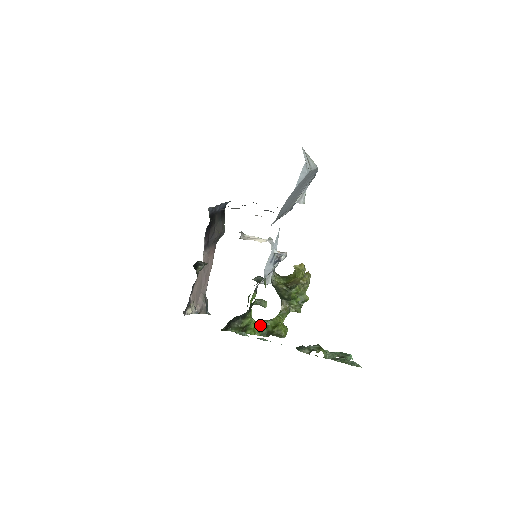
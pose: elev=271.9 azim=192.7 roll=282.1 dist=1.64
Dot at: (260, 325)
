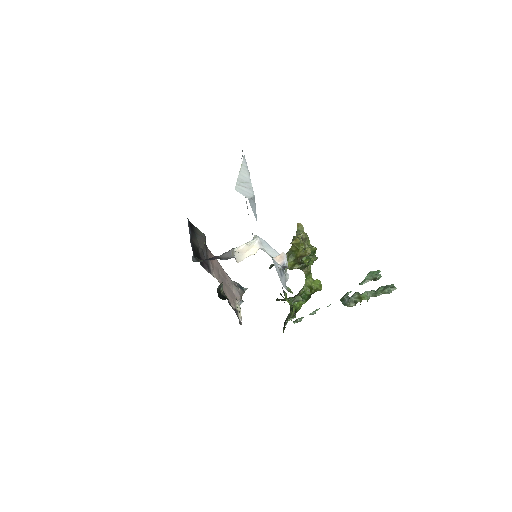
Dot at: occluded
